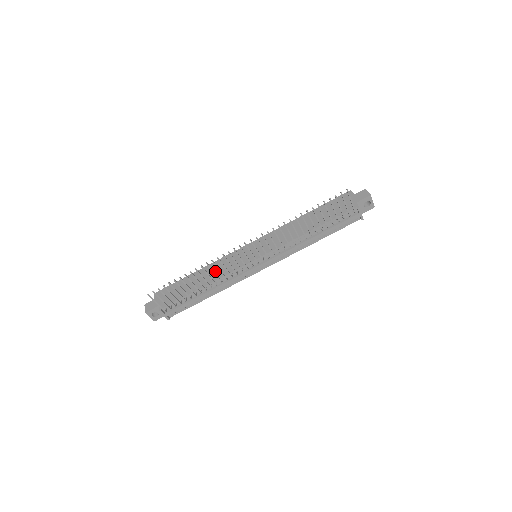
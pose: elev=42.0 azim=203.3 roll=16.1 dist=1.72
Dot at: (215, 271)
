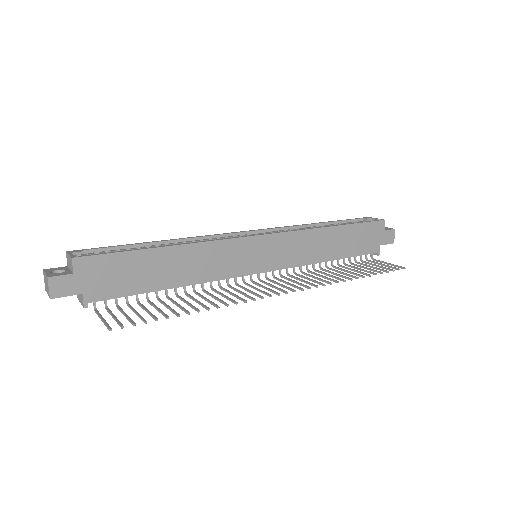
Dot at: (200, 265)
